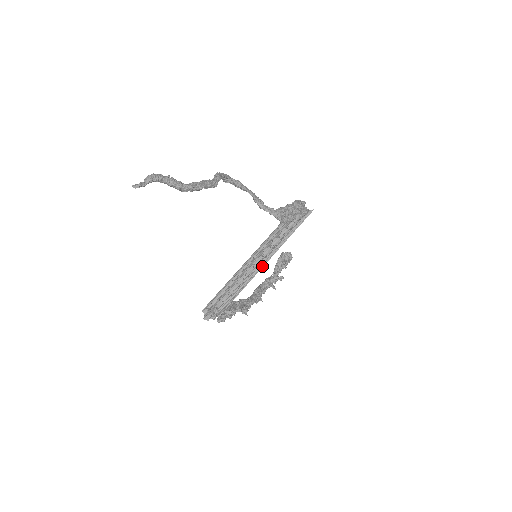
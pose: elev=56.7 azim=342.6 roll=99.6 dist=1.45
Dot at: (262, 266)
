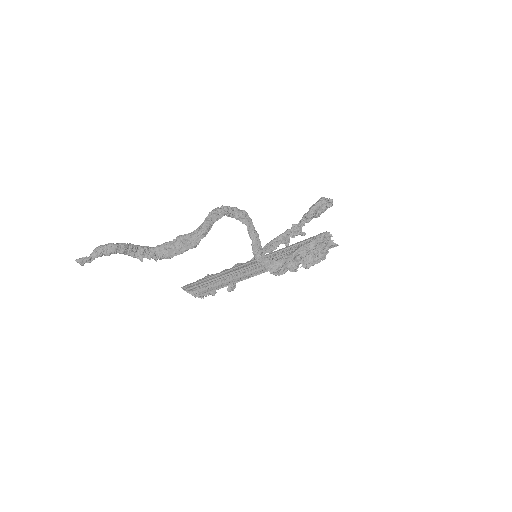
Dot at: (255, 274)
